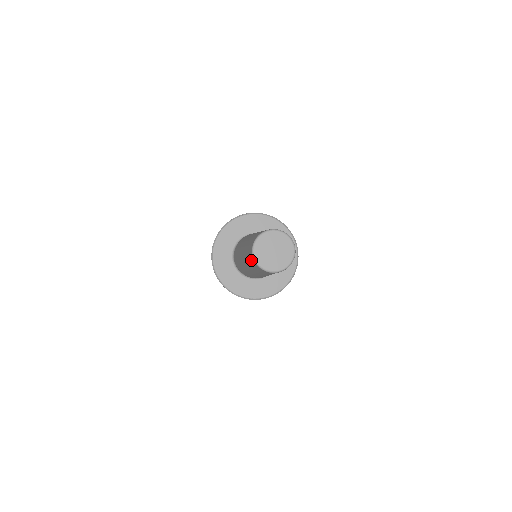
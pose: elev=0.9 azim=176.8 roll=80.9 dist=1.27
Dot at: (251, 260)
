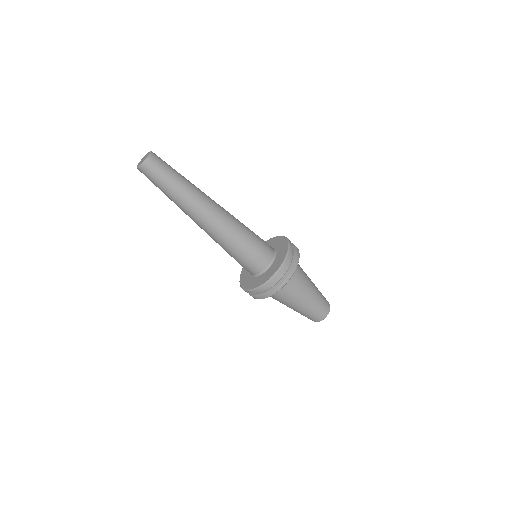
Dot at: occluded
